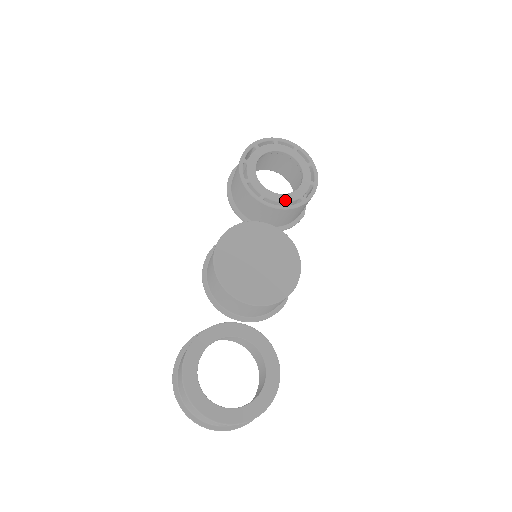
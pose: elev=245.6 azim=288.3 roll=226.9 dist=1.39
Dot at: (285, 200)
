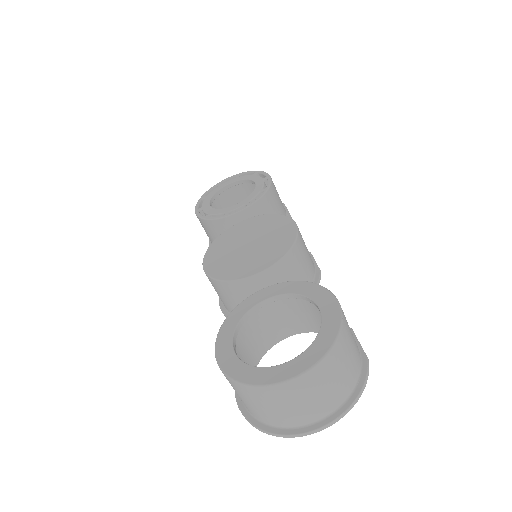
Dot at: (248, 201)
